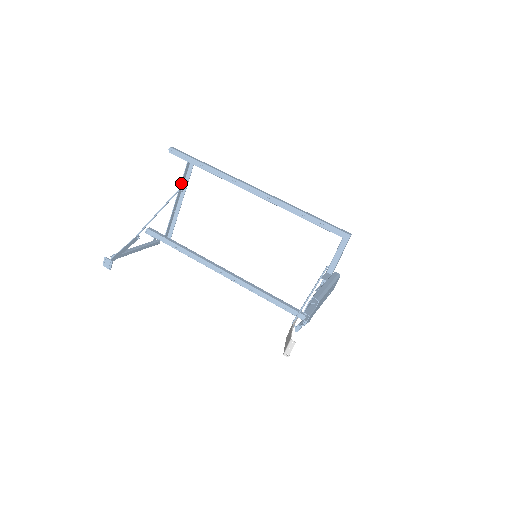
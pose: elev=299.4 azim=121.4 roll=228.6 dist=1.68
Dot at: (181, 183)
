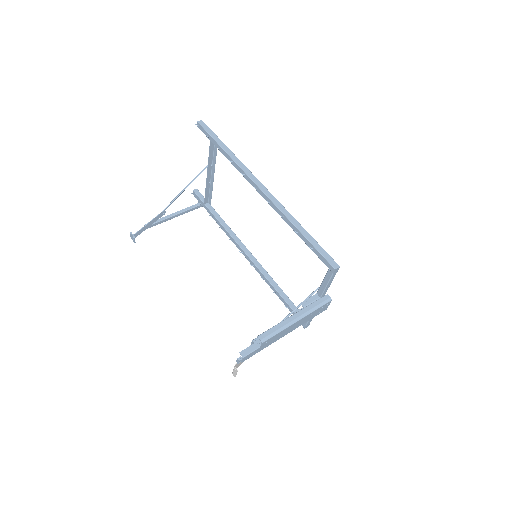
Dot at: (209, 159)
